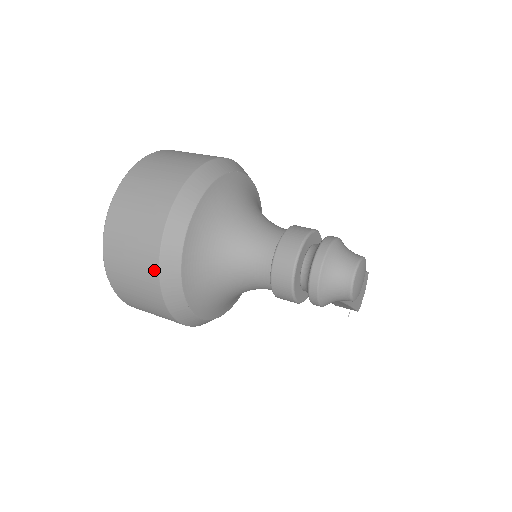
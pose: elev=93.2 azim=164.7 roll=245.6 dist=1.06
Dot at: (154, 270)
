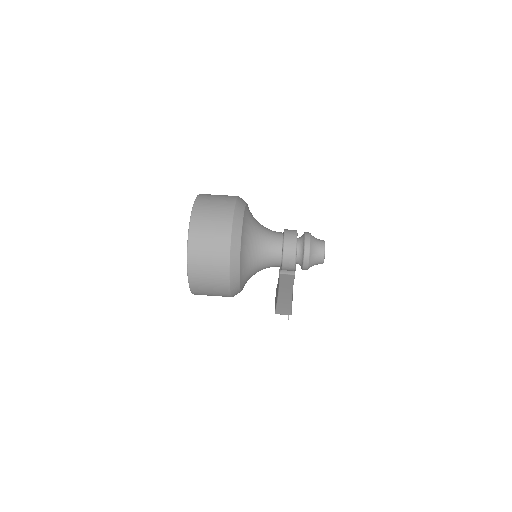
Dot at: (227, 245)
